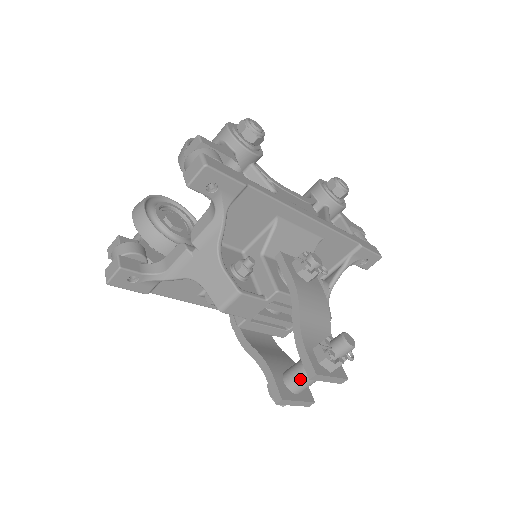
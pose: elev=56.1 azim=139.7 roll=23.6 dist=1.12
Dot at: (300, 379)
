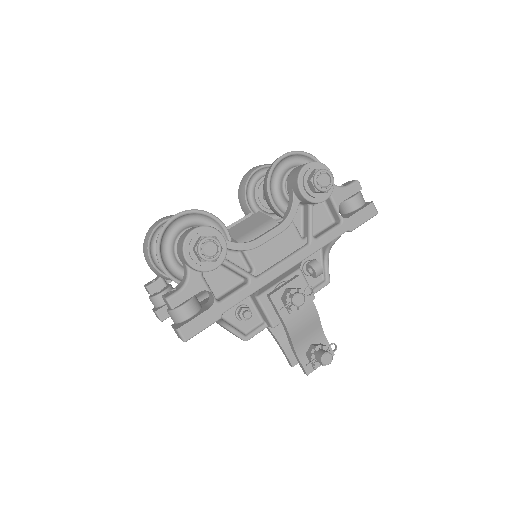
Dot at: occluded
